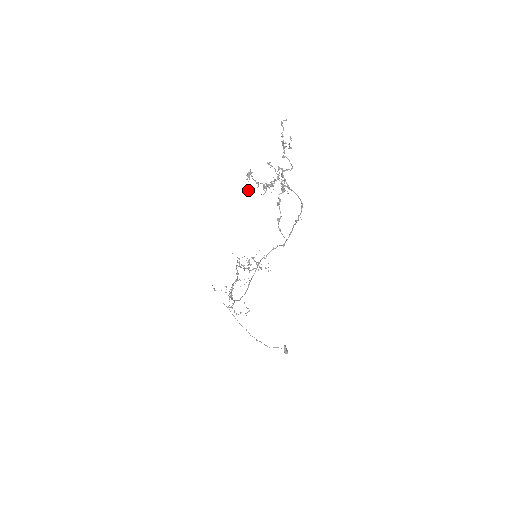
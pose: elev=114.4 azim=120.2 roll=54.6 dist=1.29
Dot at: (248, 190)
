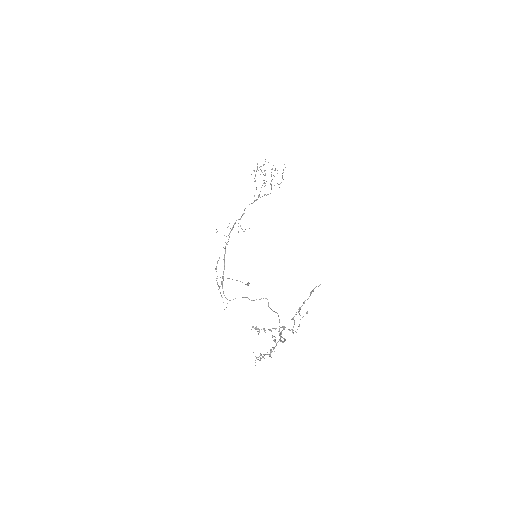
Dot at: occluded
